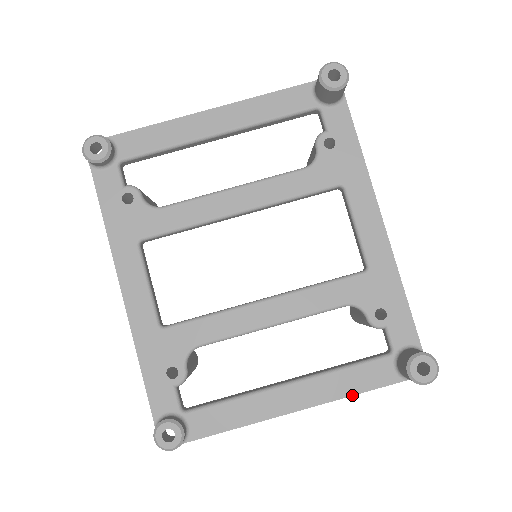
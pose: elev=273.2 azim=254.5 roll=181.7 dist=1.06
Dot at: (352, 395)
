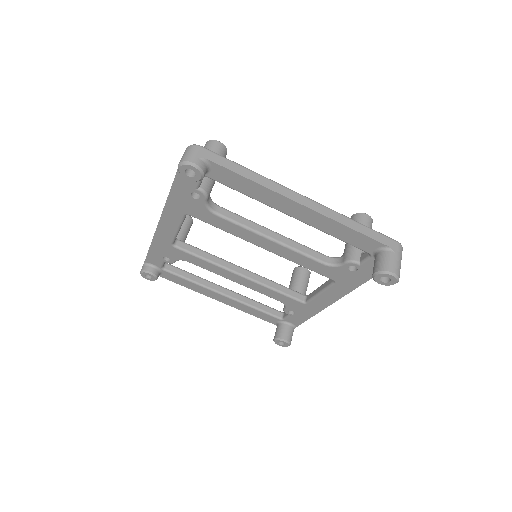
Dot at: occluded
